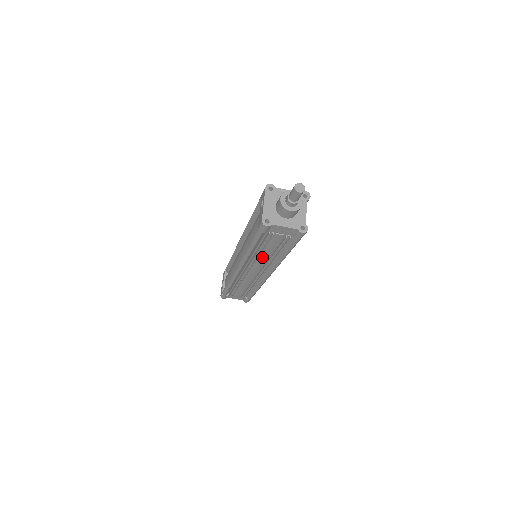
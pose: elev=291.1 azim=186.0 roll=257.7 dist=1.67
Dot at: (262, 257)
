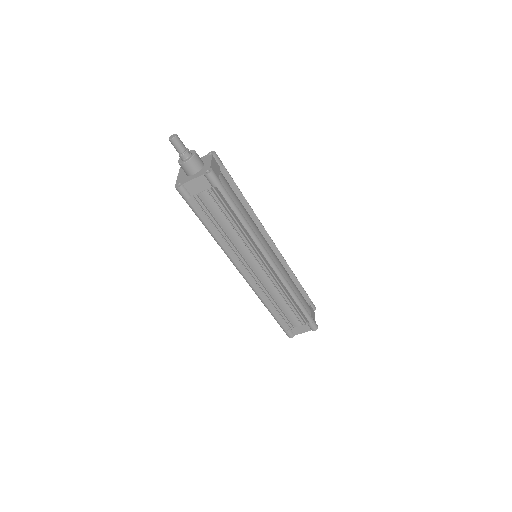
Dot at: (233, 238)
